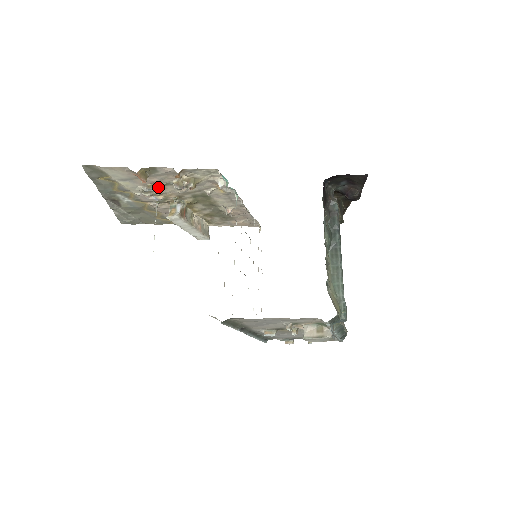
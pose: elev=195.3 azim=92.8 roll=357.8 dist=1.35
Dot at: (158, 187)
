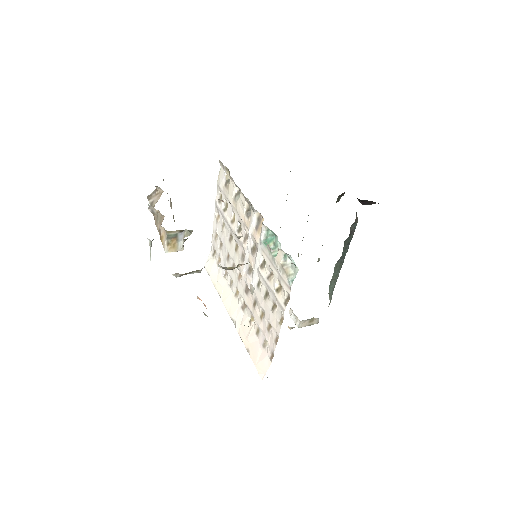
Dot at: (198, 272)
